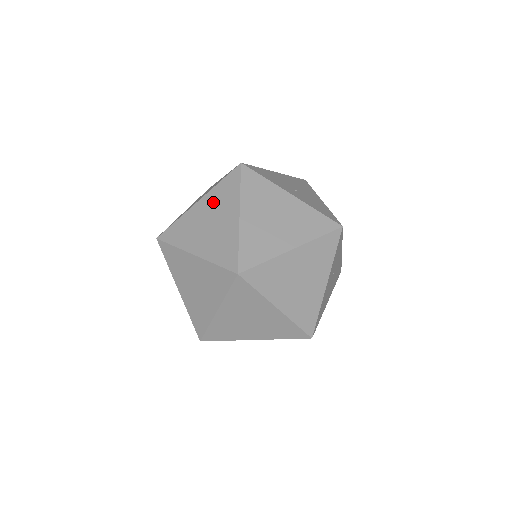
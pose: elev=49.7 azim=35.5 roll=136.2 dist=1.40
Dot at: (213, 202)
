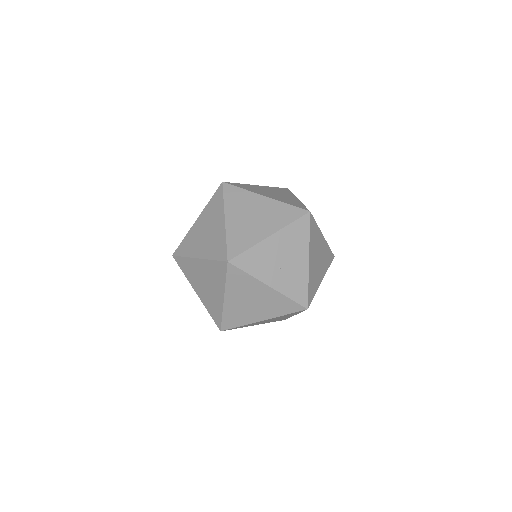
Dot at: (208, 271)
